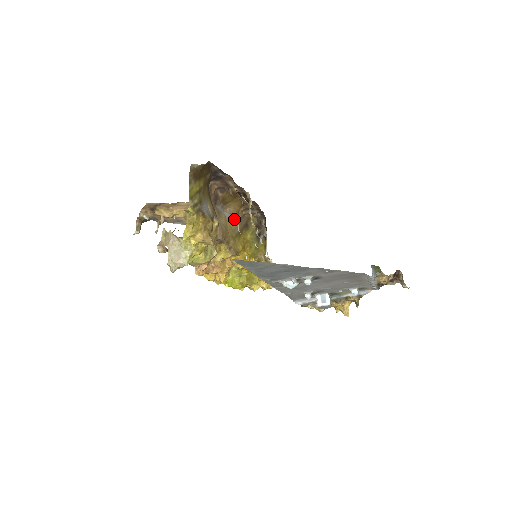
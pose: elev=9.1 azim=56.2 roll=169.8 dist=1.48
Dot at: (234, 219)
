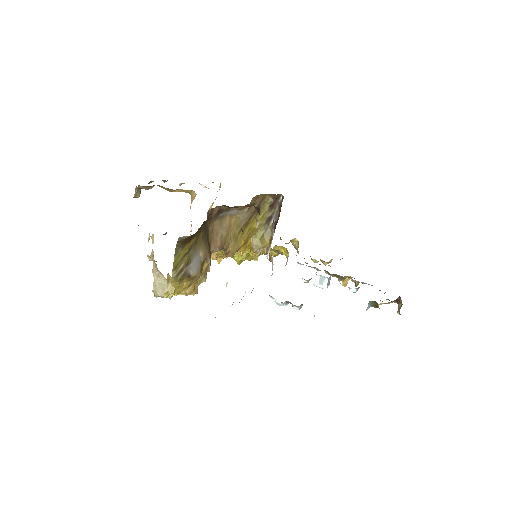
Dot at: (242, 211)
